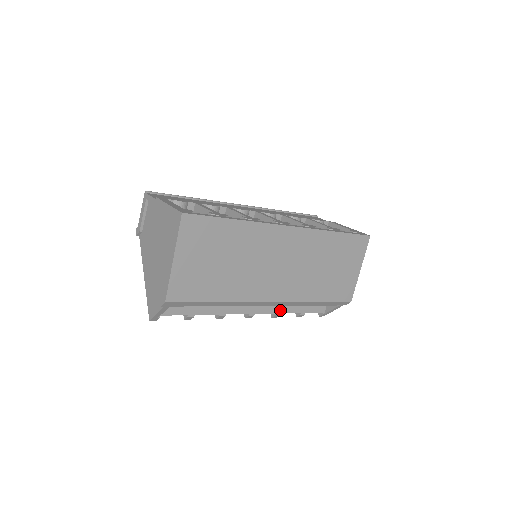
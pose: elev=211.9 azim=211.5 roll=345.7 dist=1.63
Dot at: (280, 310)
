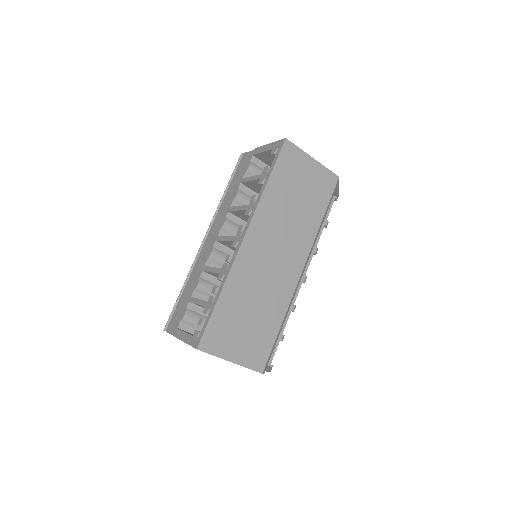
Dot at: (313, 247)
